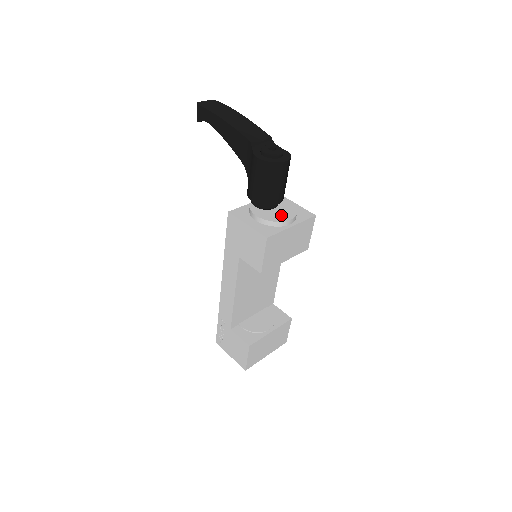
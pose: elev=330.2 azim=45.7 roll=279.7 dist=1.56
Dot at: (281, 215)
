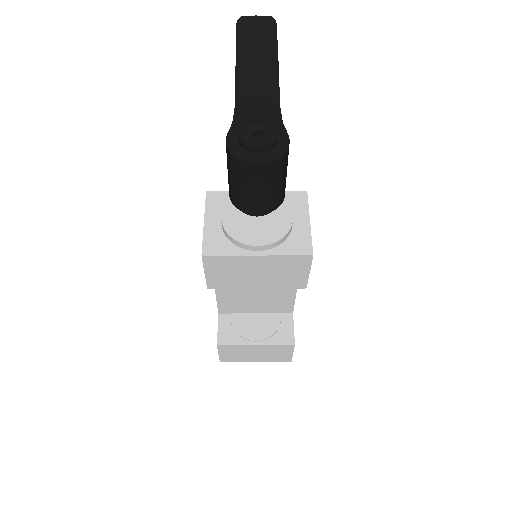
Dot at: (253, 232)
